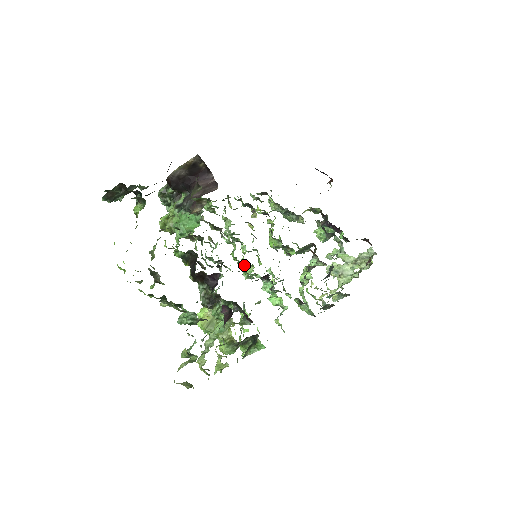
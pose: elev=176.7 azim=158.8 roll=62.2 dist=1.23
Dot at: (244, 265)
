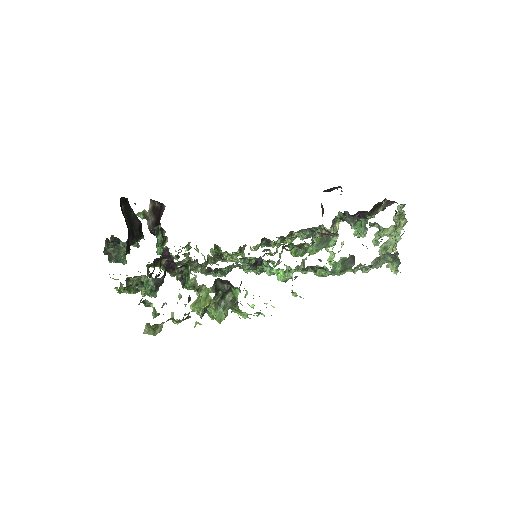
Dot at: occluded
